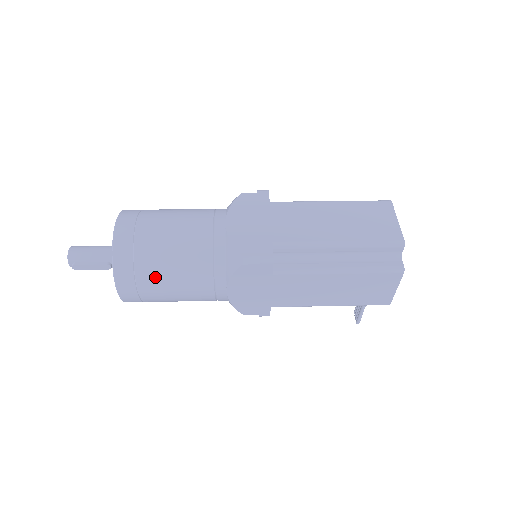
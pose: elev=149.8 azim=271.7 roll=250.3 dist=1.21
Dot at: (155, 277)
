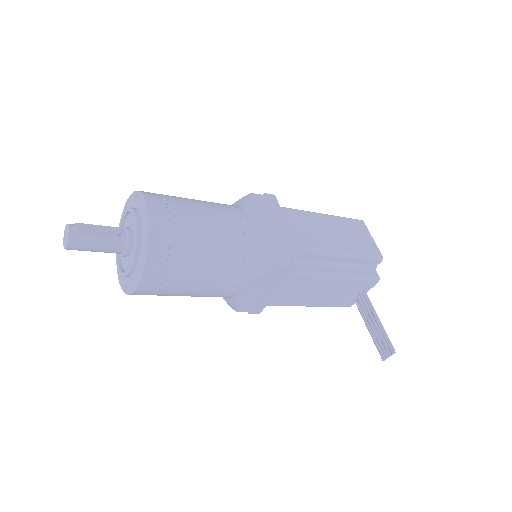
Dot at: (183, 200)
